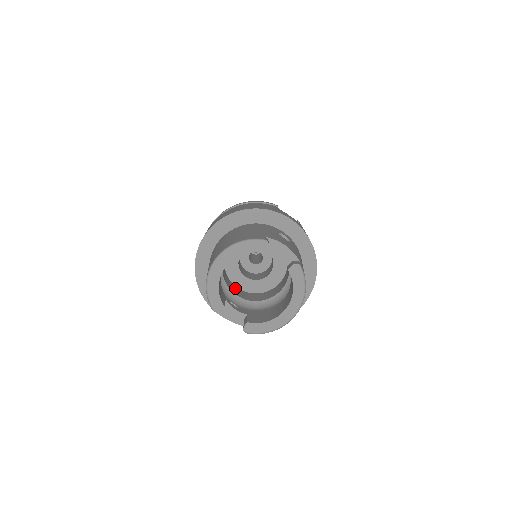
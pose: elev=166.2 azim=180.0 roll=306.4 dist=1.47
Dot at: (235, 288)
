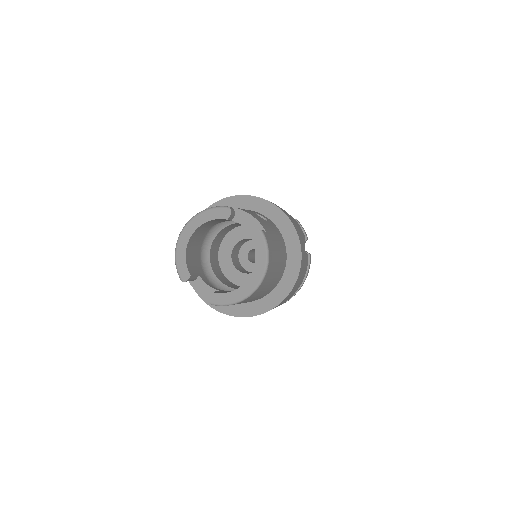
Dot at: (226, 280)
